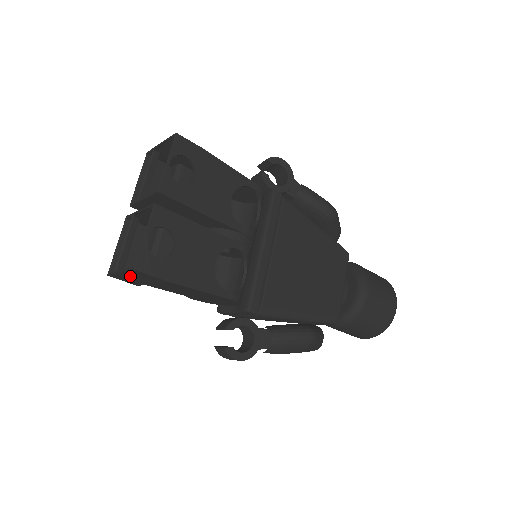
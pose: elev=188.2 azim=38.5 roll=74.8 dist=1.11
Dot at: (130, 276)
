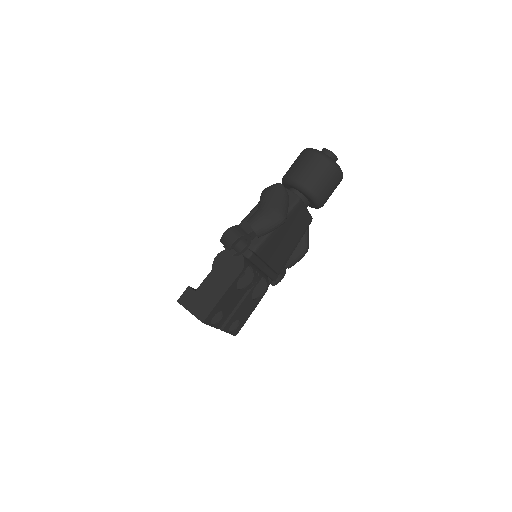
Dot at: occluded
